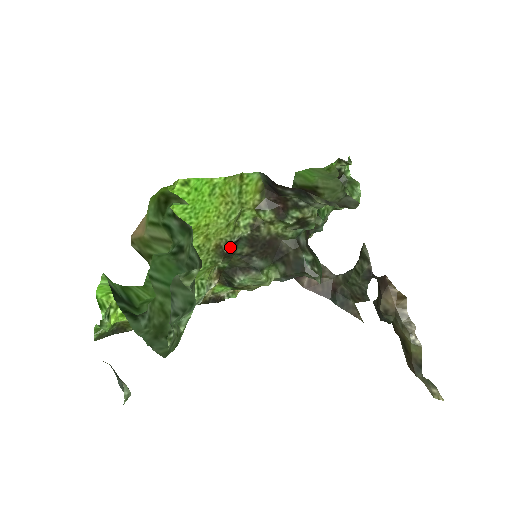
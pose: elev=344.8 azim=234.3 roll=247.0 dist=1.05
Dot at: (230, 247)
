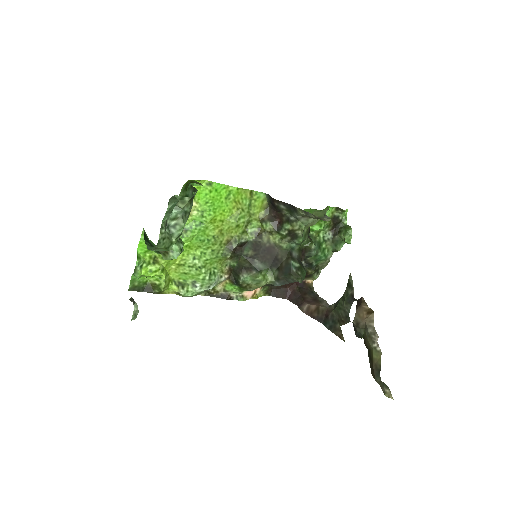
Dot at: (239, 248)
